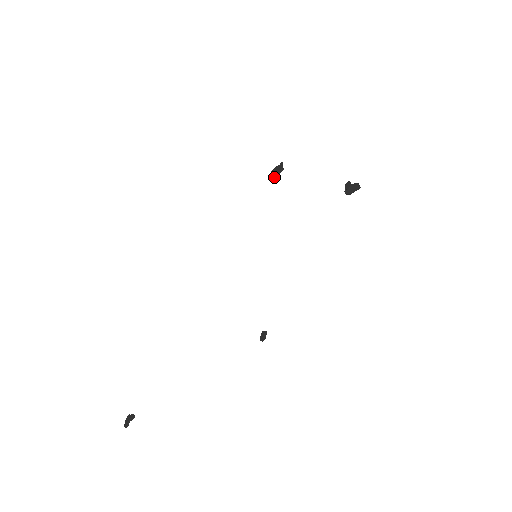
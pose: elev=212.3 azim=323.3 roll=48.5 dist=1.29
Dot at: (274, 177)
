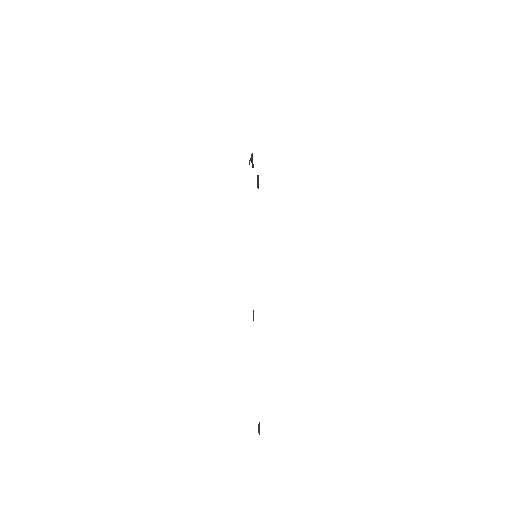
Dot at: (258, 187)
